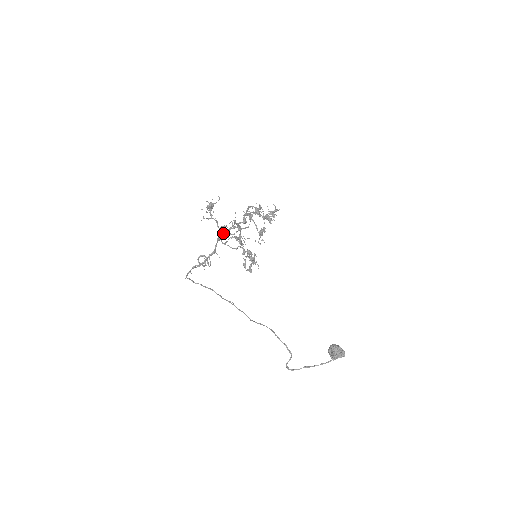
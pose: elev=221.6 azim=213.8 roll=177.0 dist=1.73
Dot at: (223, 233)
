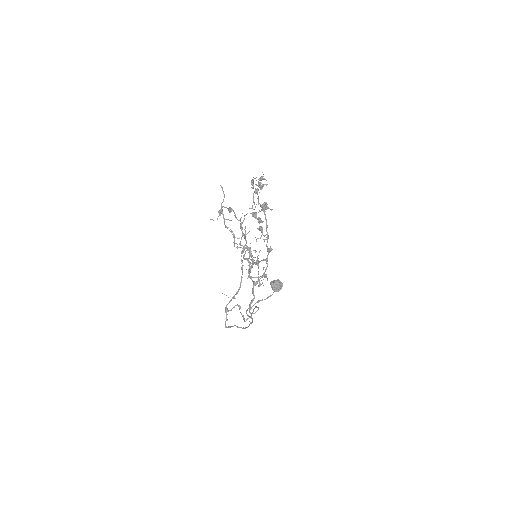
Dot at: (259, 280)
